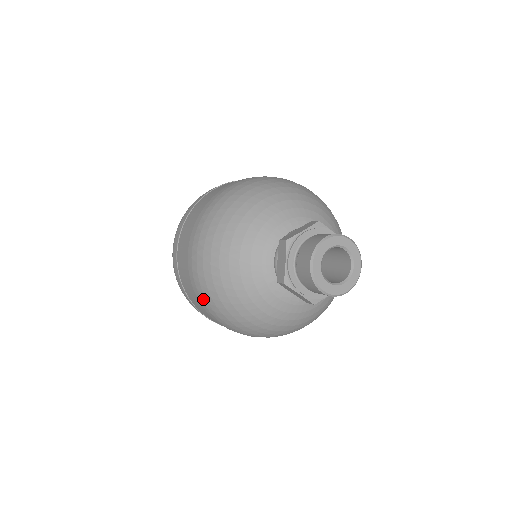
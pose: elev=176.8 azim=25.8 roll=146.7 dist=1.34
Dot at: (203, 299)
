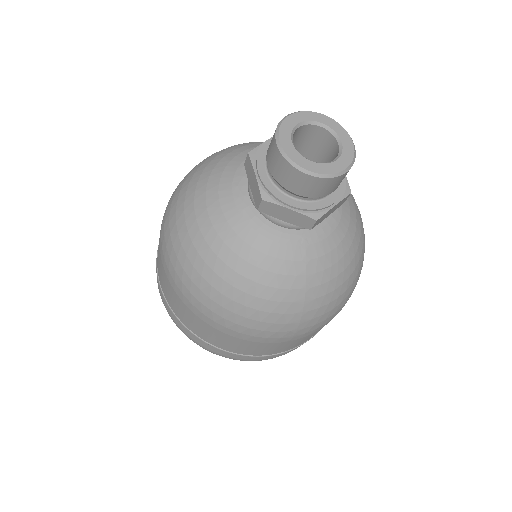
Dot at: occluded
